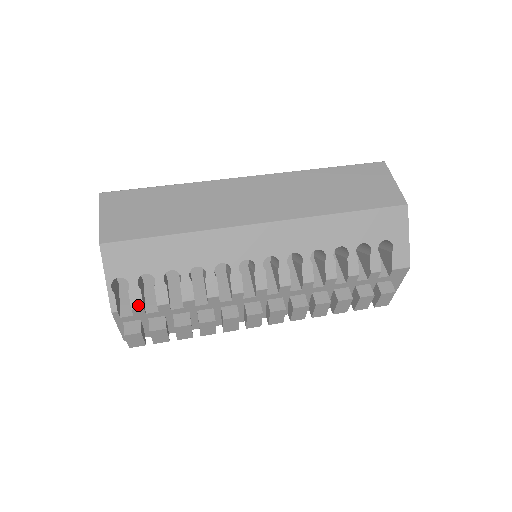
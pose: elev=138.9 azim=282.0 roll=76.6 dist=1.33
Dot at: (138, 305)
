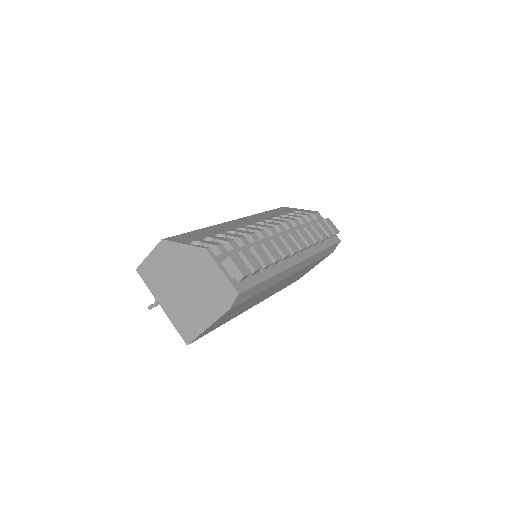
Dot at: (217, 244)
